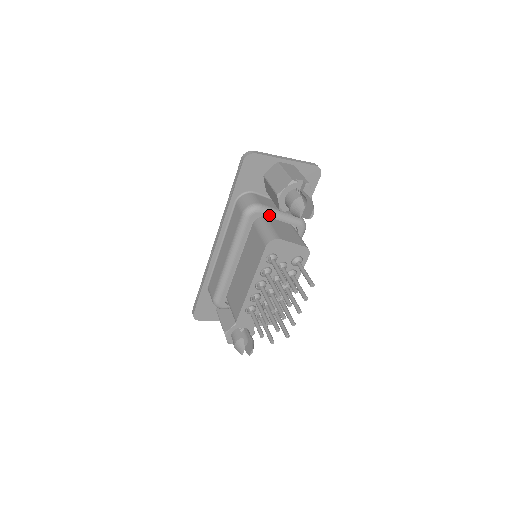
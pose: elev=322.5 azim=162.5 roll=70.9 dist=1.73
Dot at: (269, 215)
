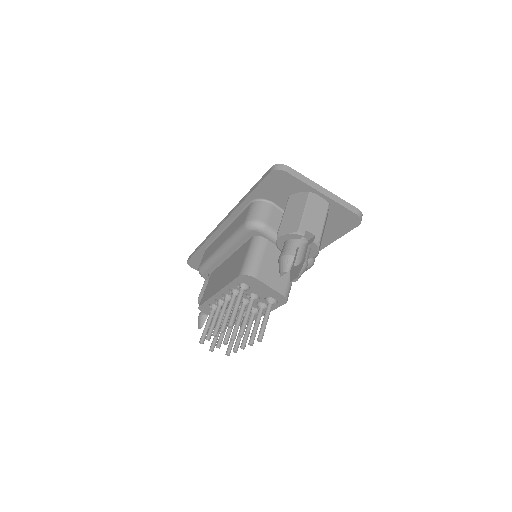
Dot at: (271, 239)
